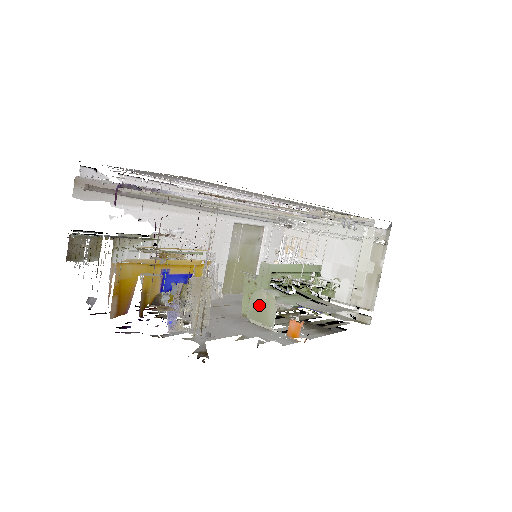
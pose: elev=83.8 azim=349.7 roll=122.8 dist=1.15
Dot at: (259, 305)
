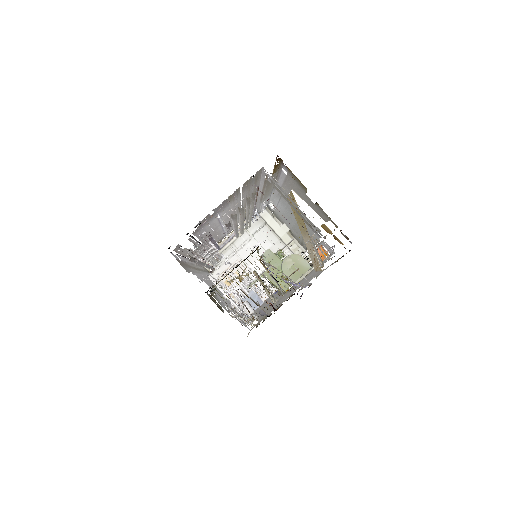
Dot at: (292, 268)
